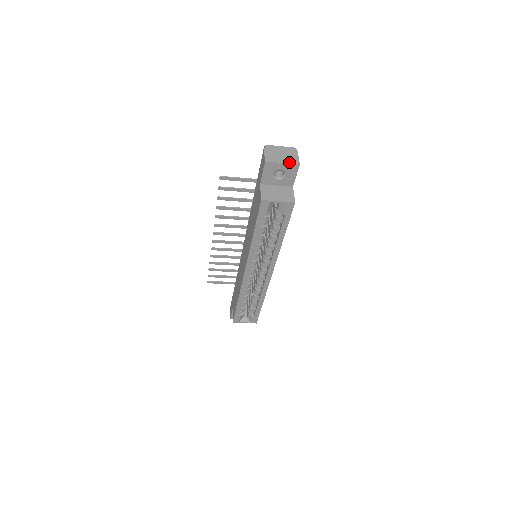
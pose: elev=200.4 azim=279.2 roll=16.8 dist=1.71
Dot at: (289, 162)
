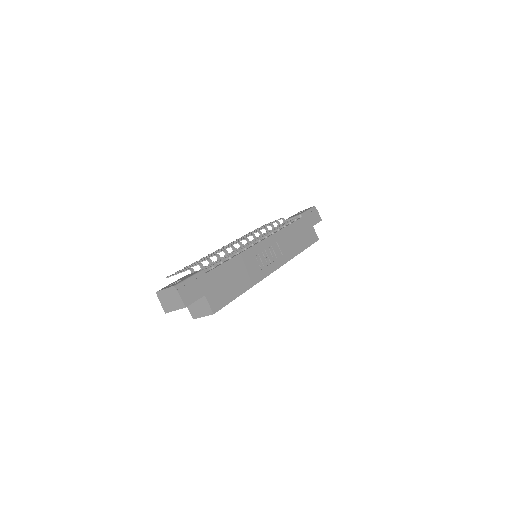
Dot at: (178, 308)
